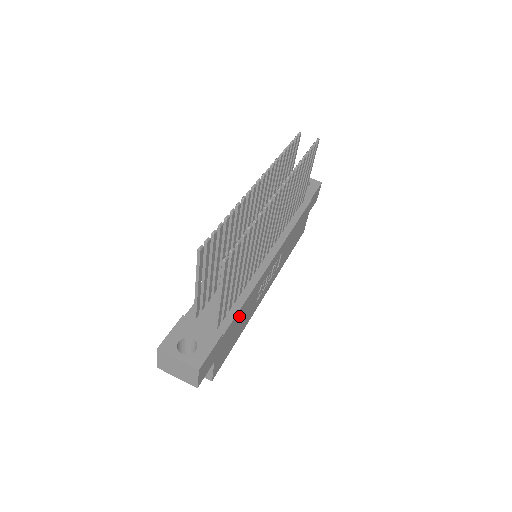
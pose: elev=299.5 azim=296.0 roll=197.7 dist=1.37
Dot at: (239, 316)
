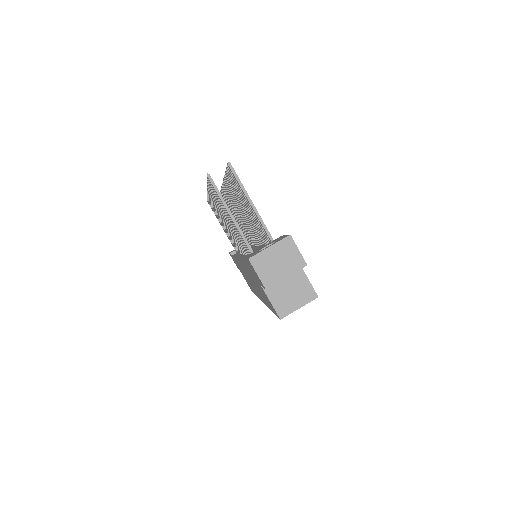
Dot at: occluded
